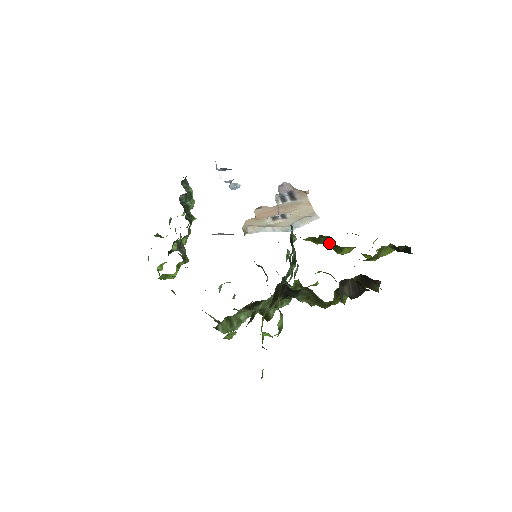
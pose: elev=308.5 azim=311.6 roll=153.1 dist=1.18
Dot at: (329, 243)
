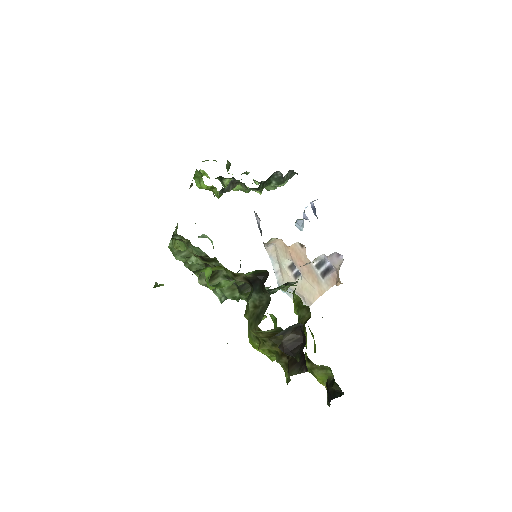
Dot at: (303, 319)
